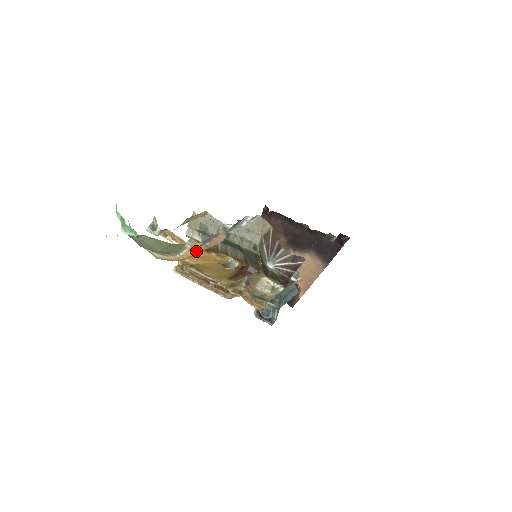
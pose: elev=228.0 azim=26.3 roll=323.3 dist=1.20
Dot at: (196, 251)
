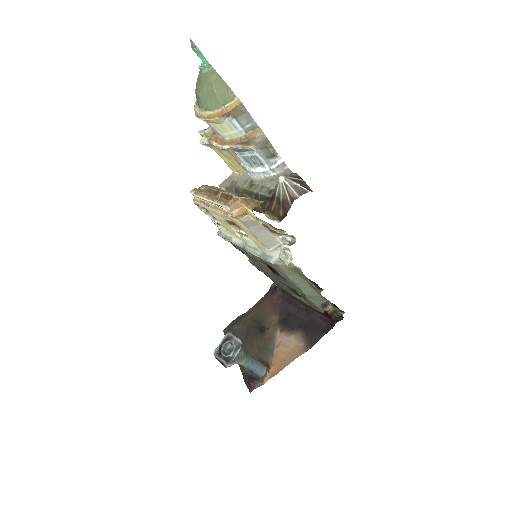
Dot at: occluded
